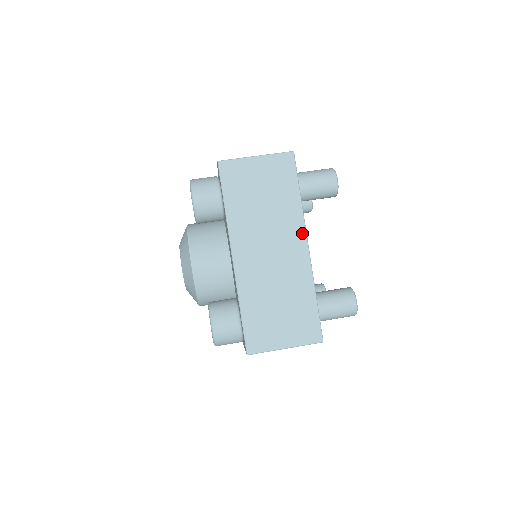
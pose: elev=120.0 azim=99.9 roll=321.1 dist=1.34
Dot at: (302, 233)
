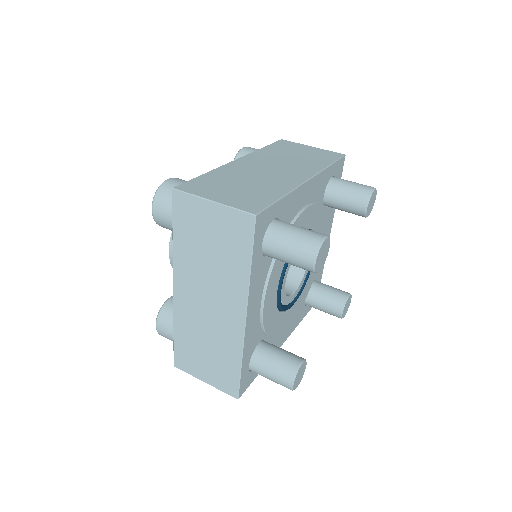
Dot at: (242, 304)
